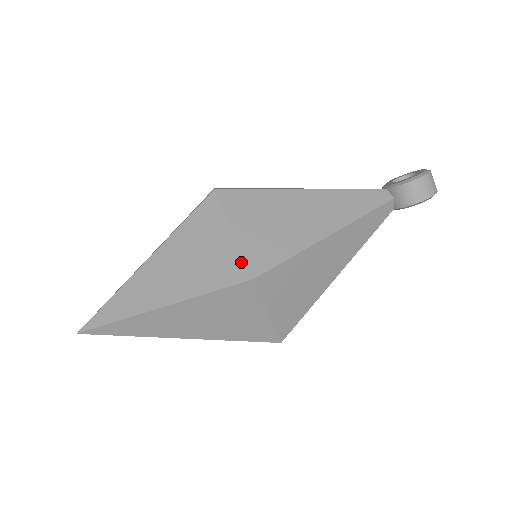
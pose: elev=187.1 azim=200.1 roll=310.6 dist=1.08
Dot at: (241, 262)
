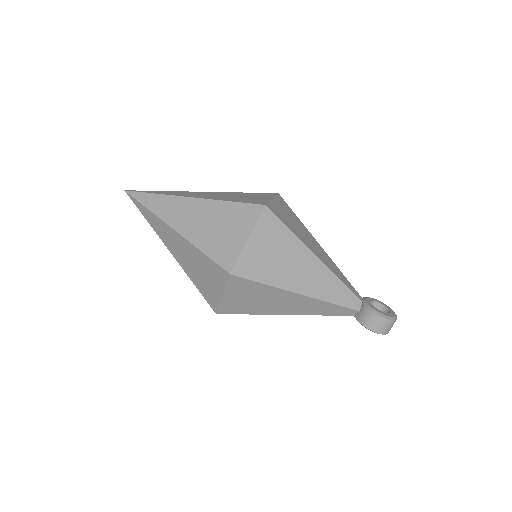
Dot at: (235, 258)
